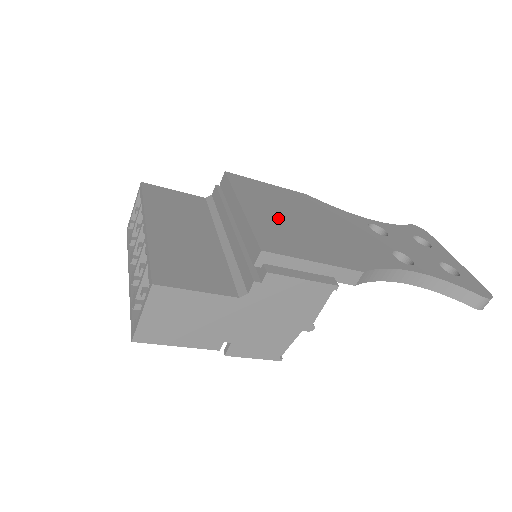
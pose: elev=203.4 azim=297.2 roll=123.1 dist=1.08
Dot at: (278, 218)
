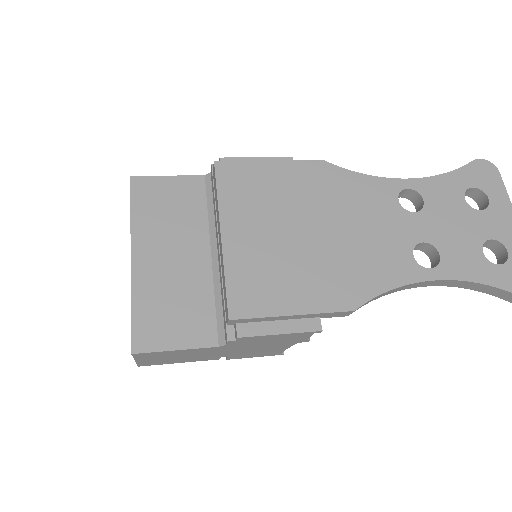
Dot at: (265, 241)
